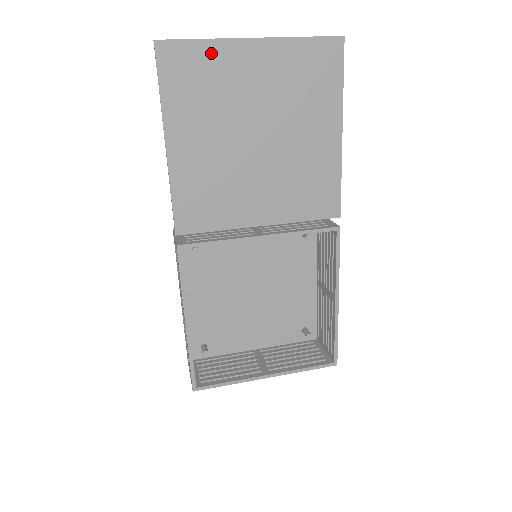
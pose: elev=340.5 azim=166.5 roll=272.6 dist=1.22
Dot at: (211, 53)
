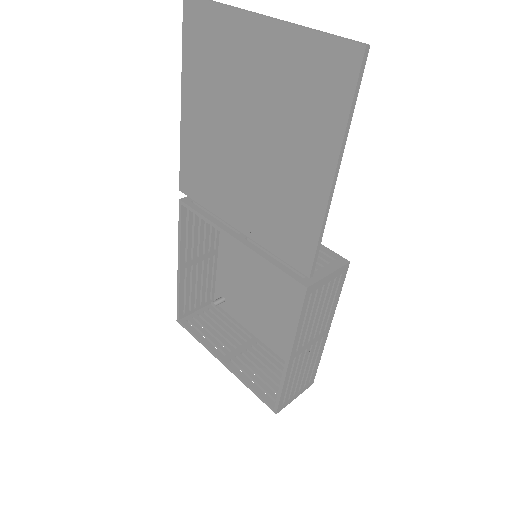
Dot at: (222, 22)
